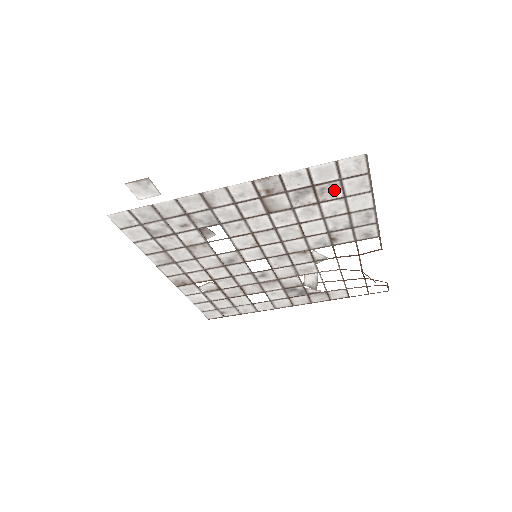
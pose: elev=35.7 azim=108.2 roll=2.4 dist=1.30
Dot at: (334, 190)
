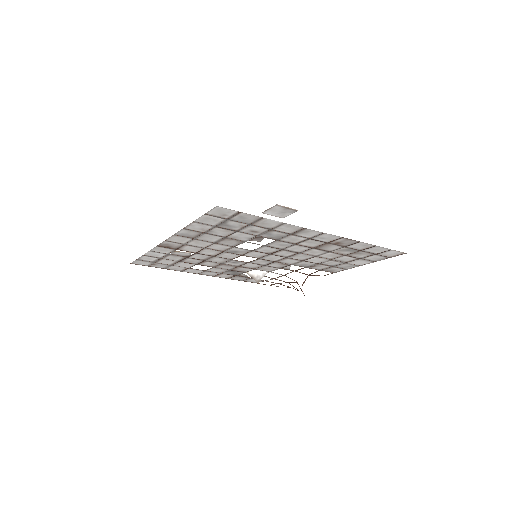
Dot at: (363, 255)
